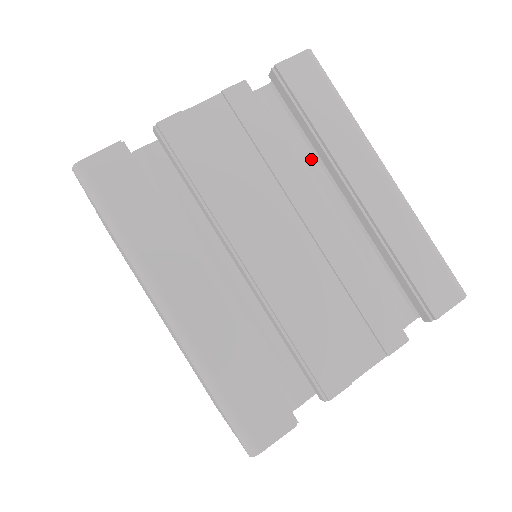
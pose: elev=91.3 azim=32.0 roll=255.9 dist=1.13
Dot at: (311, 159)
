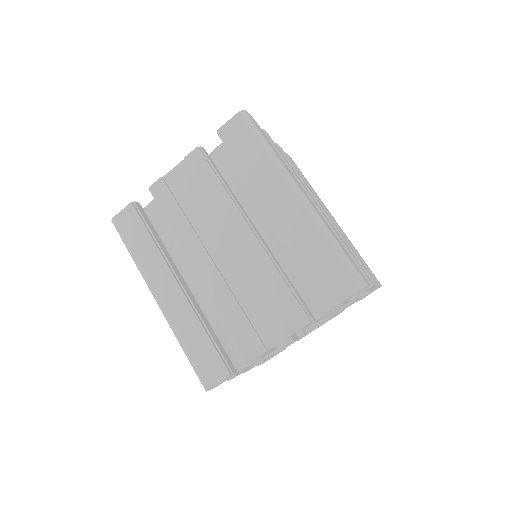
Dot at: occluded
